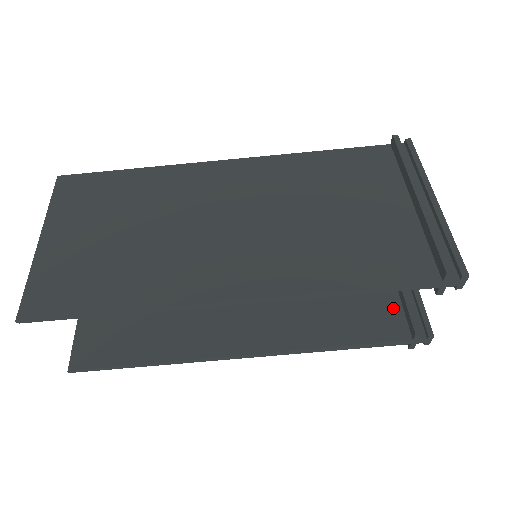
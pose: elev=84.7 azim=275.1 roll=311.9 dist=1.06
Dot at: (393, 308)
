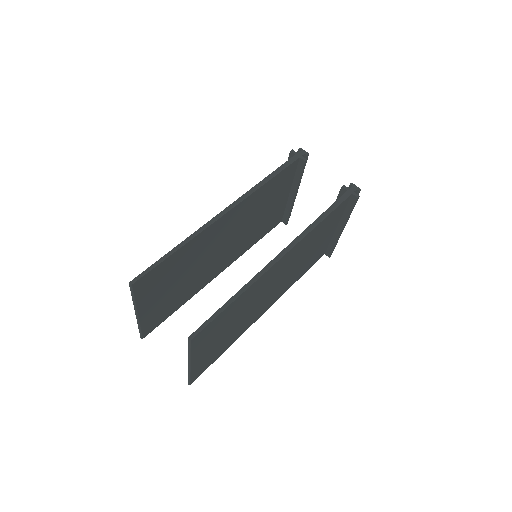
Dot at: occluded
